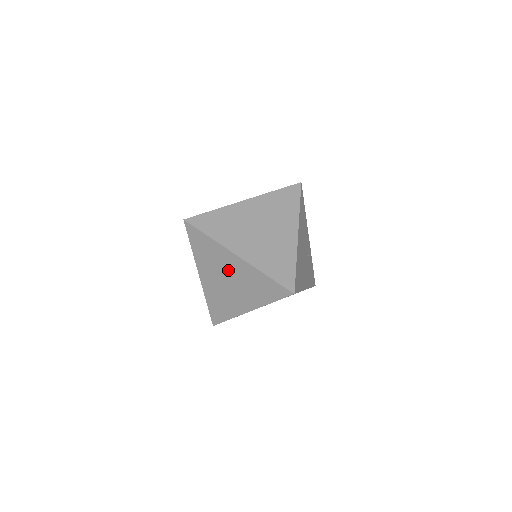
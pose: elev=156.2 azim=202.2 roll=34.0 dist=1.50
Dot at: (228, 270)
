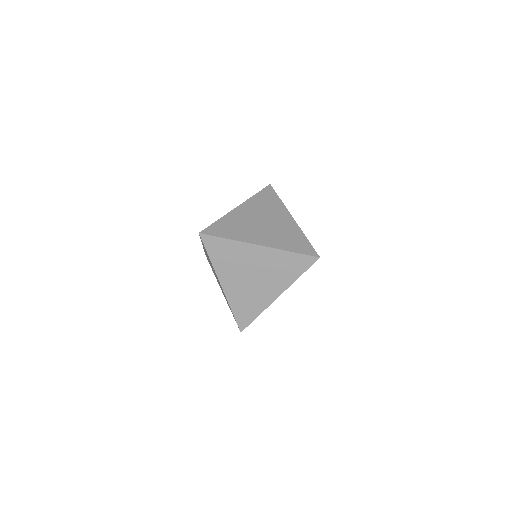
Dot at: (252, 264)
